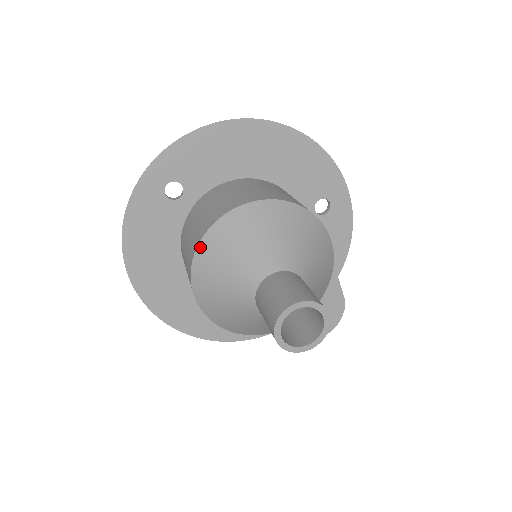
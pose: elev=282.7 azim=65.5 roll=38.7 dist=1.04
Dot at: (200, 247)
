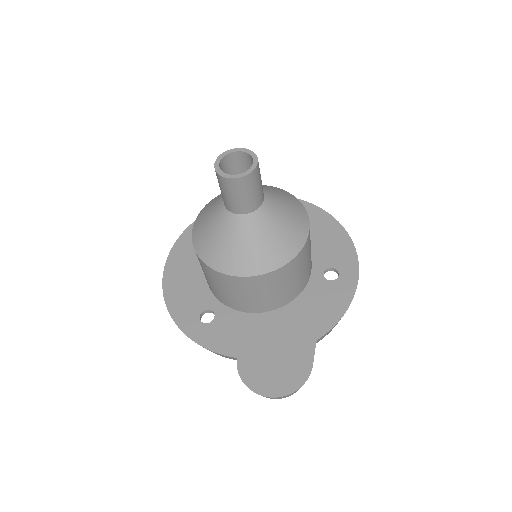
Dot at: occluded
